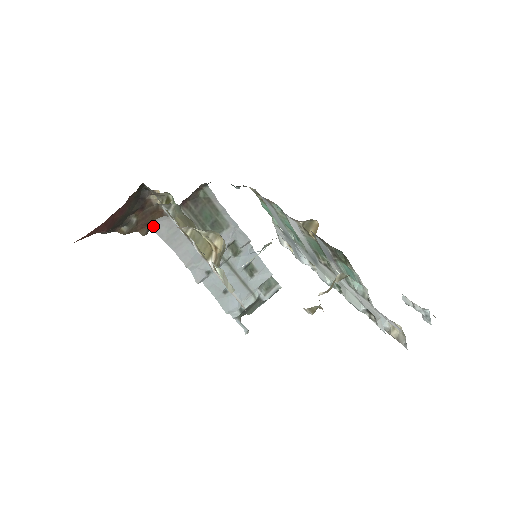
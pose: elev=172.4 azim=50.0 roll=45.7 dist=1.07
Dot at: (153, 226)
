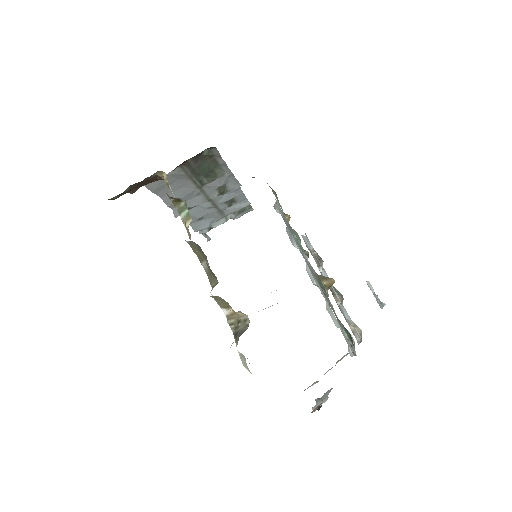
Dot at: occluded
